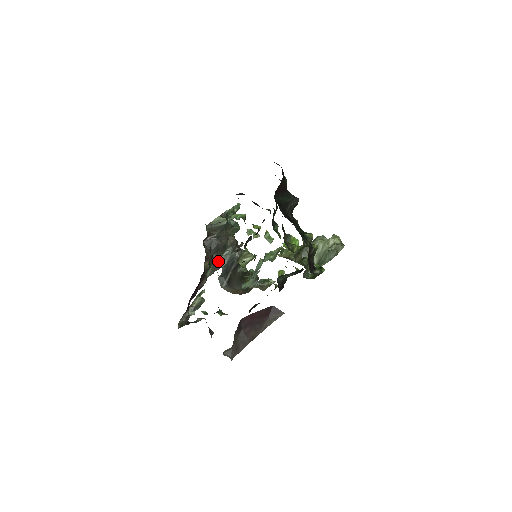
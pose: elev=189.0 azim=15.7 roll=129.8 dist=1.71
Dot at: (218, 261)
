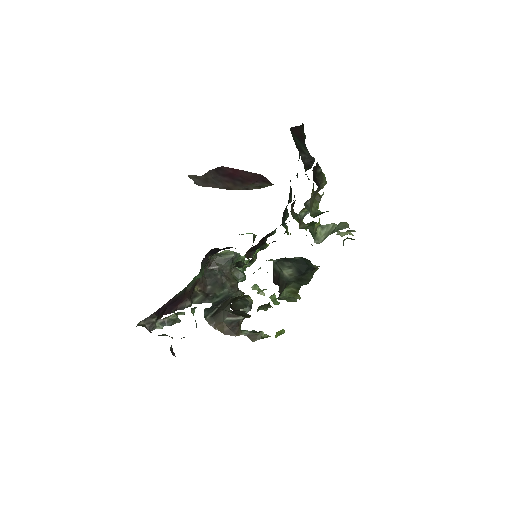
Dot at: (211, 295)
